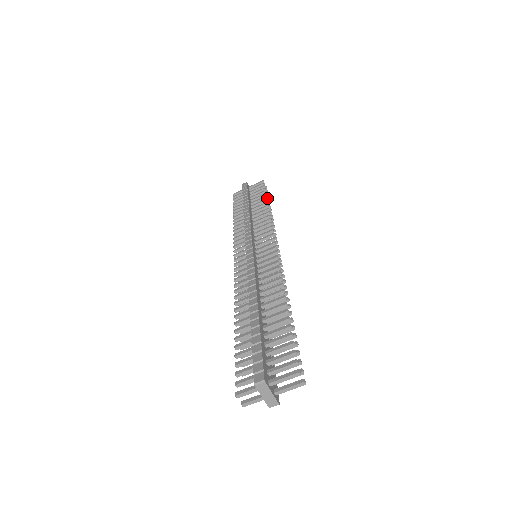
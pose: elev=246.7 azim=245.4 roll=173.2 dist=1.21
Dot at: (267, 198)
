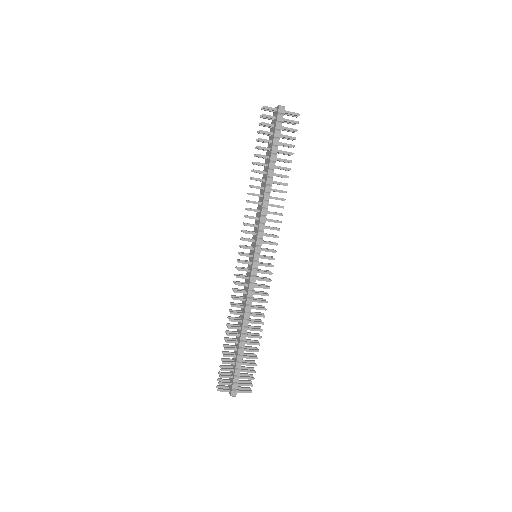
Dot at: occluded
